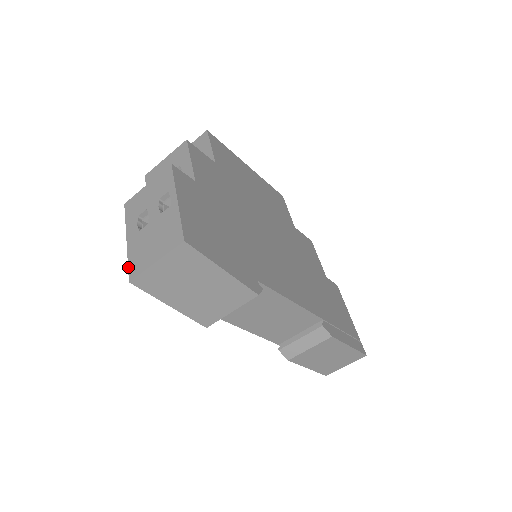
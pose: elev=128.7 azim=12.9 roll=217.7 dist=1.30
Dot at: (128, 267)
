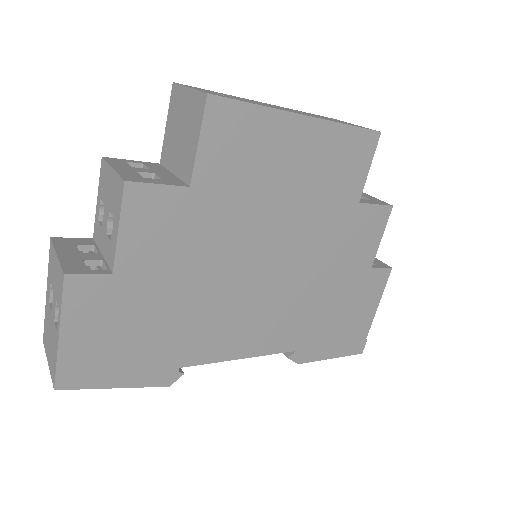
Dot at: (44, 325)
